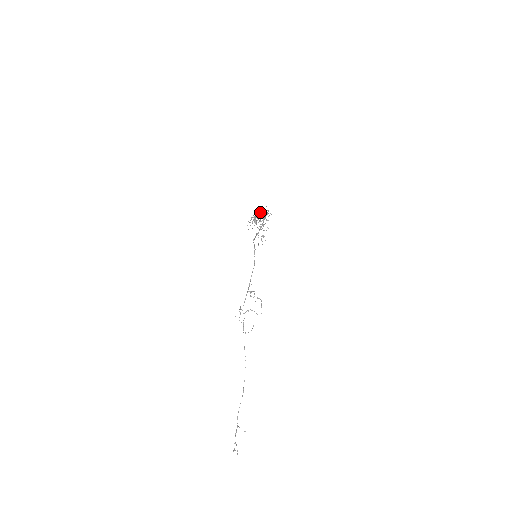
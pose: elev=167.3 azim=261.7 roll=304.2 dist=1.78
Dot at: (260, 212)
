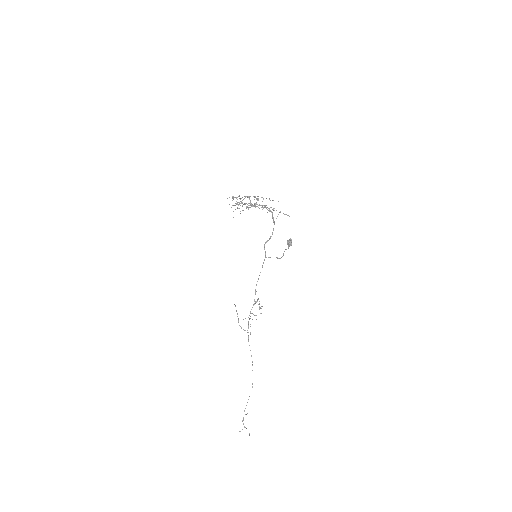
Dot at: (265, 205)
